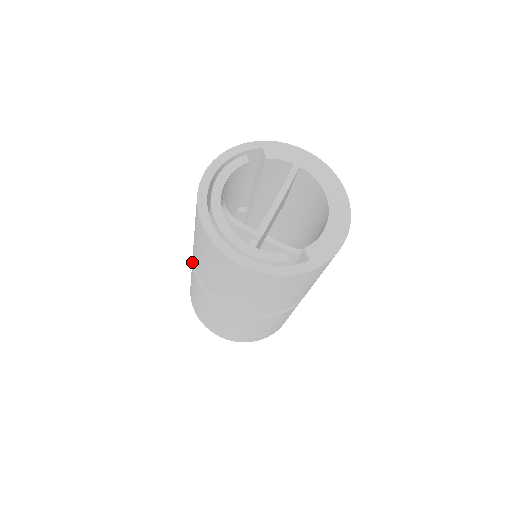
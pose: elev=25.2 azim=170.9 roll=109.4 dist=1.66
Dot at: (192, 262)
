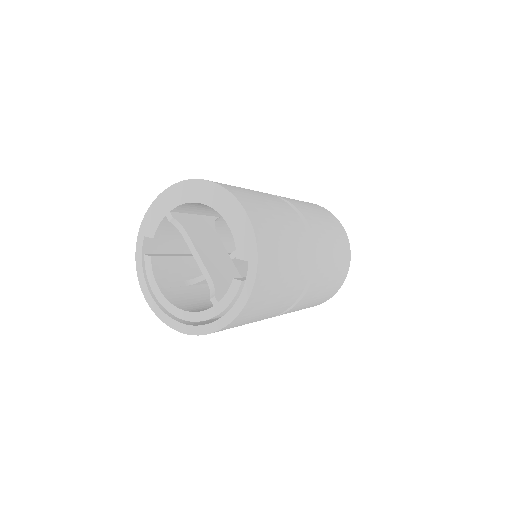
Dot at: occluded
